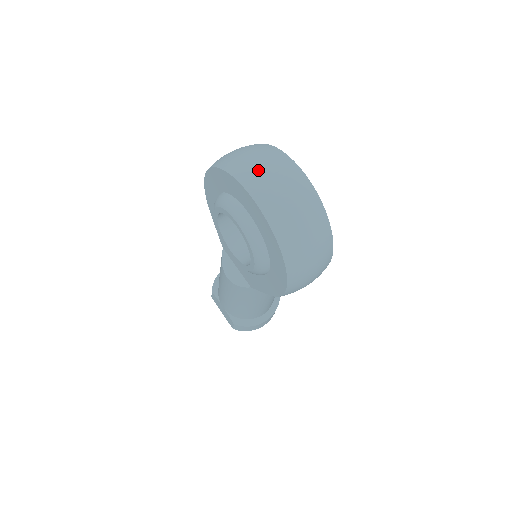
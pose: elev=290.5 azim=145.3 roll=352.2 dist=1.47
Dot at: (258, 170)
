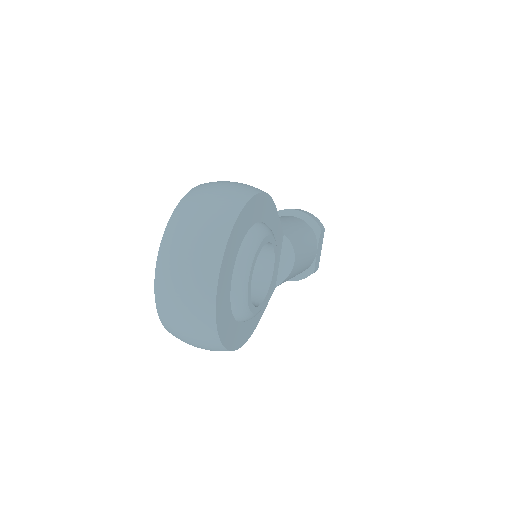
Dot at: (176, 256)
